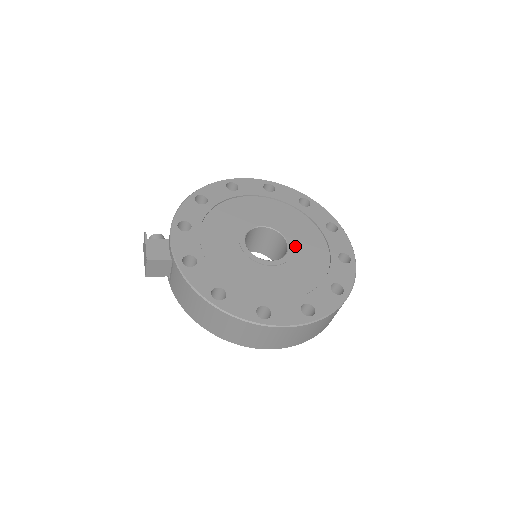
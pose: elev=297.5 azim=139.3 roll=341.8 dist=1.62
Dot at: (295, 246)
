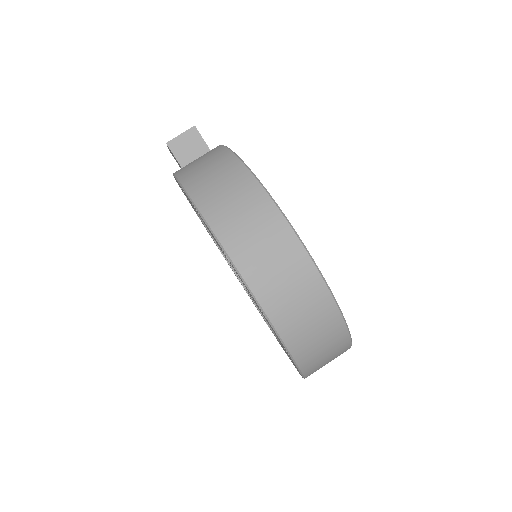
Dot at: occluded
